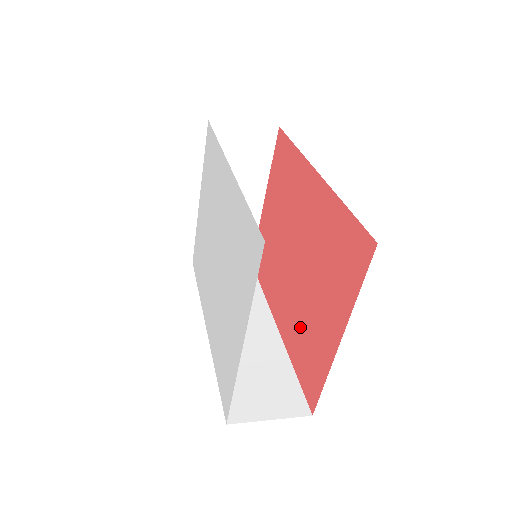
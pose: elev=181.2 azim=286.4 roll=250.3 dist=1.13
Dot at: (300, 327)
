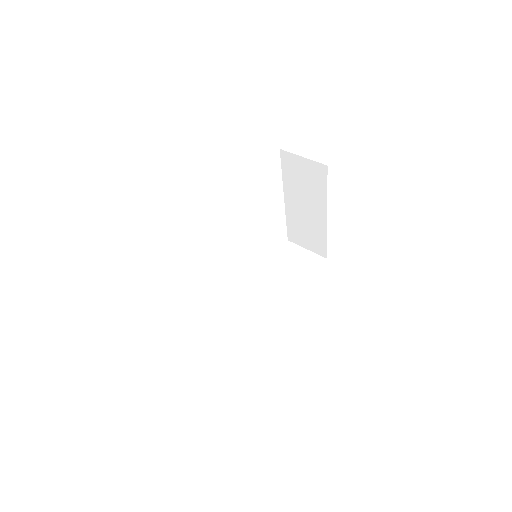
Dot at: occluded
